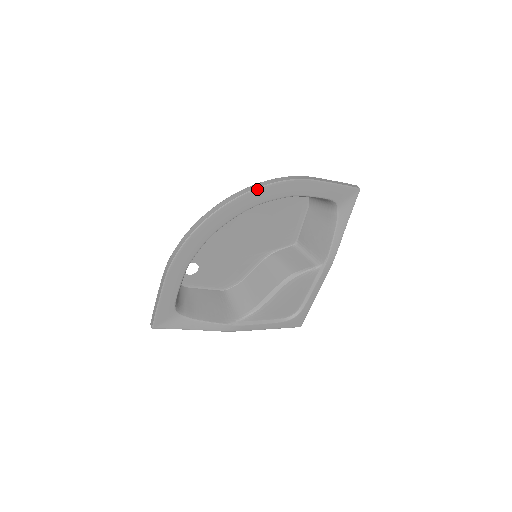
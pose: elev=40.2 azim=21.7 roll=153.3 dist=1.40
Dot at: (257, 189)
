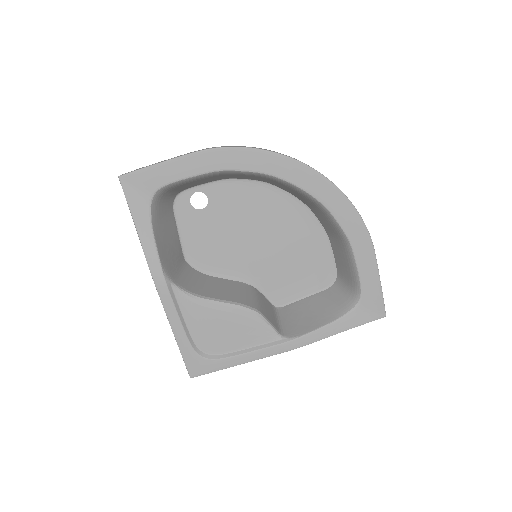
Dot at: (341, 193)
